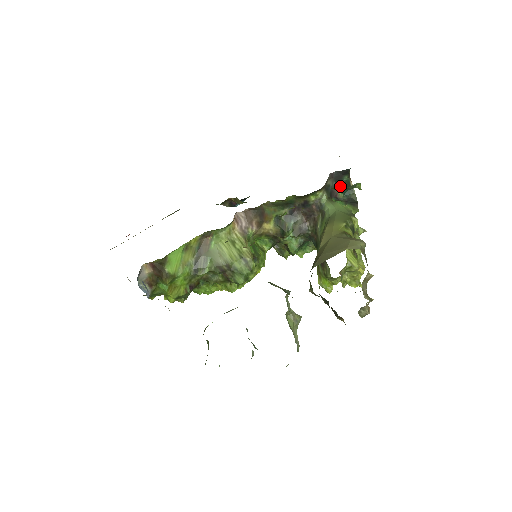
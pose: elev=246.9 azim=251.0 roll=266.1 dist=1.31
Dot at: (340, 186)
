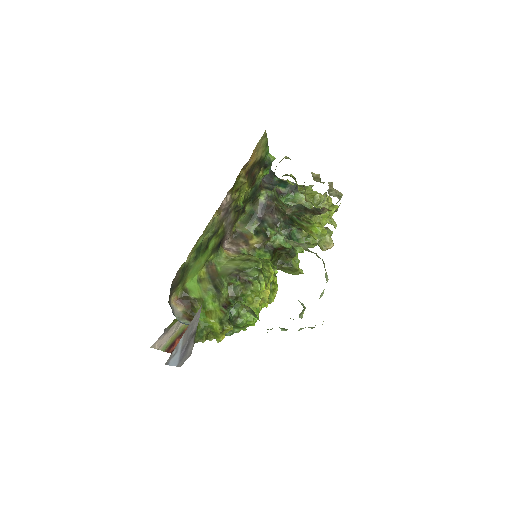
Dot at: occluded
